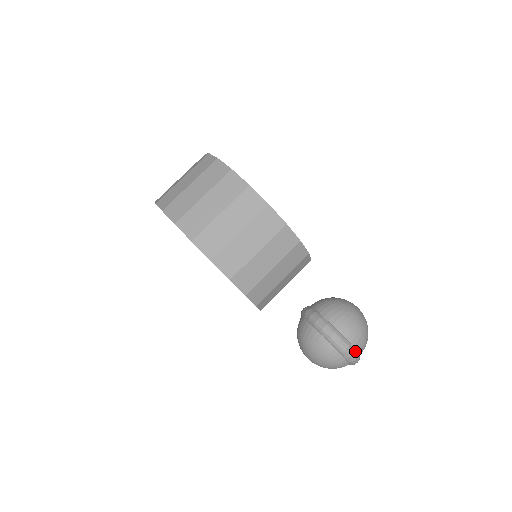
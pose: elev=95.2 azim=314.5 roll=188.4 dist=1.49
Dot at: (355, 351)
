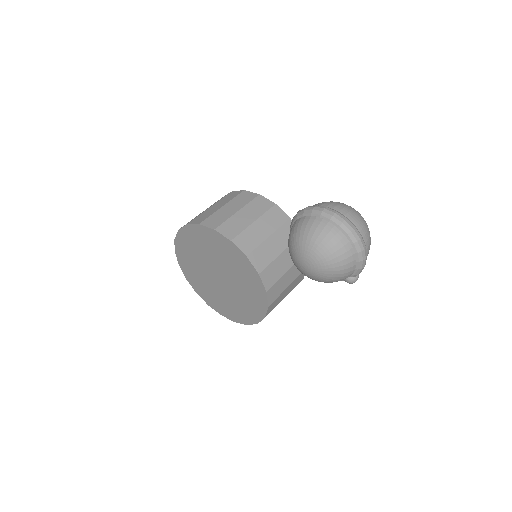
Dot at: (329, 208)
